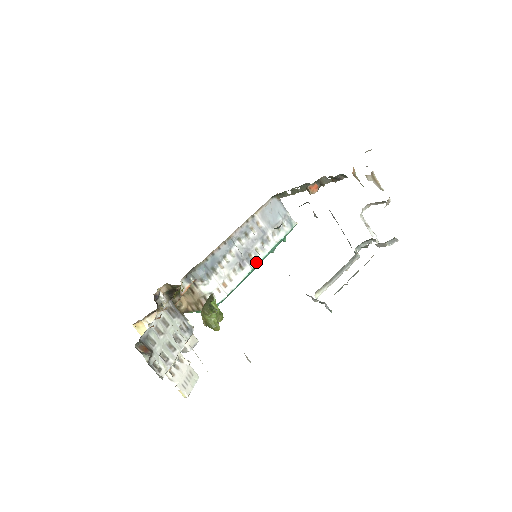
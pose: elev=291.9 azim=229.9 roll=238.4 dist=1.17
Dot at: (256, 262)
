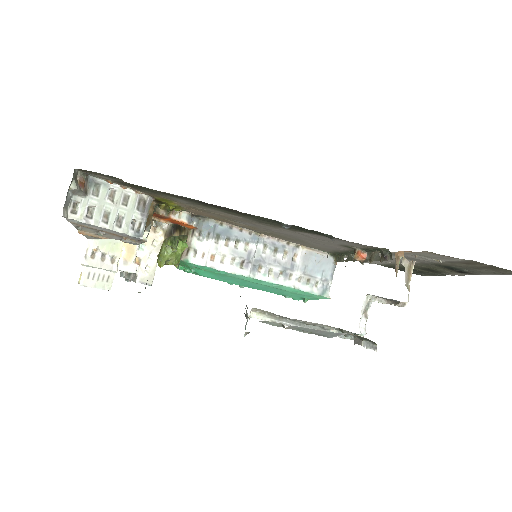
Dot at: (259, 277)
